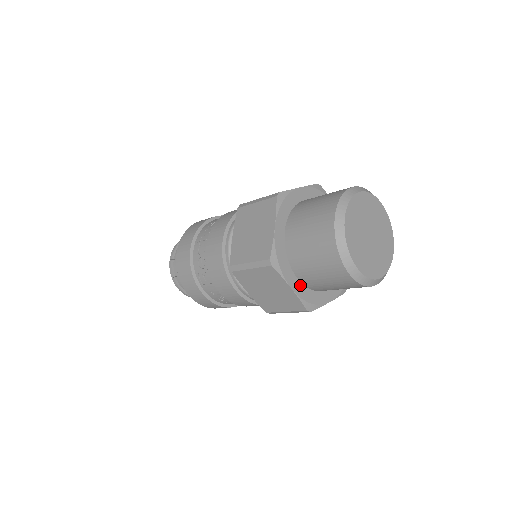
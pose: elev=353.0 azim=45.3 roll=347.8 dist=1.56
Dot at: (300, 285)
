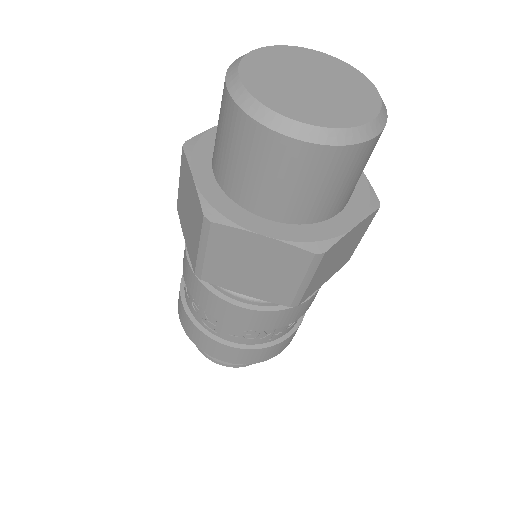
Dot at: (279, 226)
